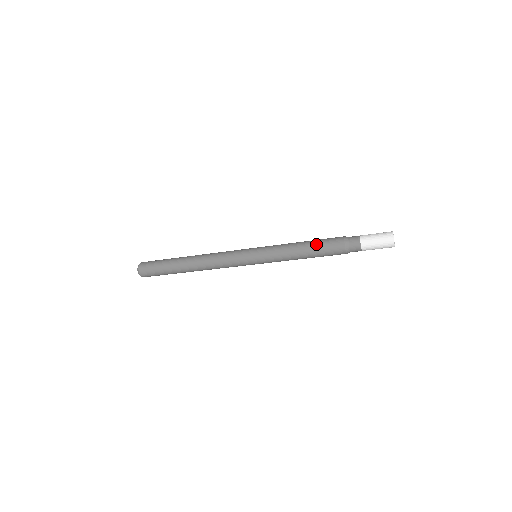
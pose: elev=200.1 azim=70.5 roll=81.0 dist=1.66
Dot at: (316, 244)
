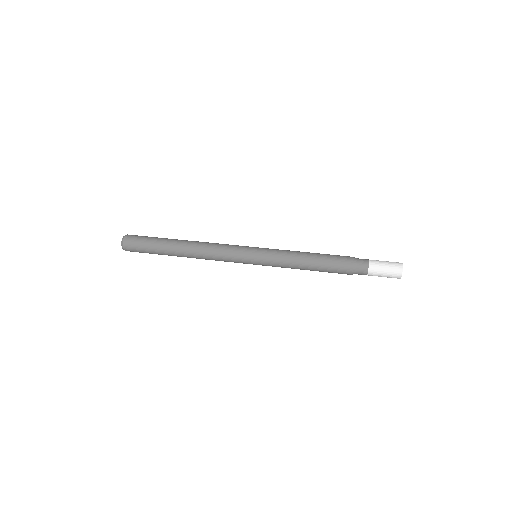
Dot at: (322, 269)
